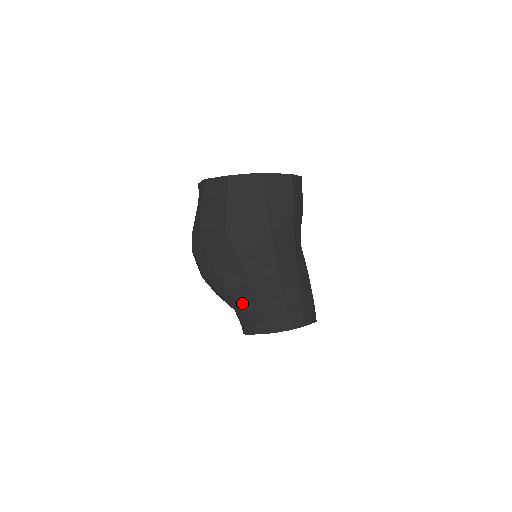
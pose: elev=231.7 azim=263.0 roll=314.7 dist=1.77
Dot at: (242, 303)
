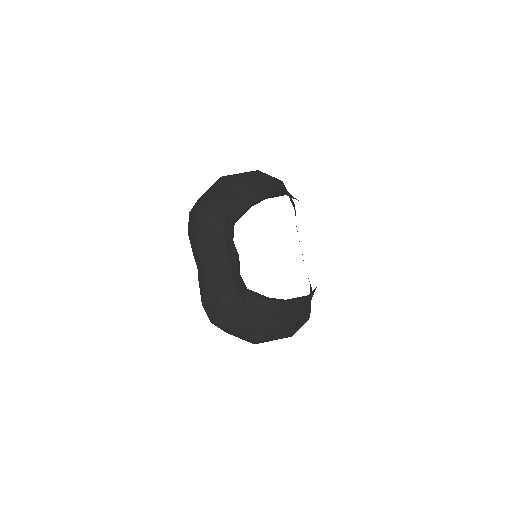
Dot at: (231, 197)
